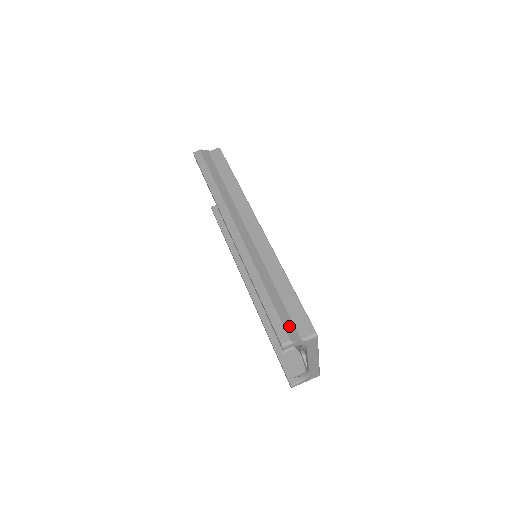
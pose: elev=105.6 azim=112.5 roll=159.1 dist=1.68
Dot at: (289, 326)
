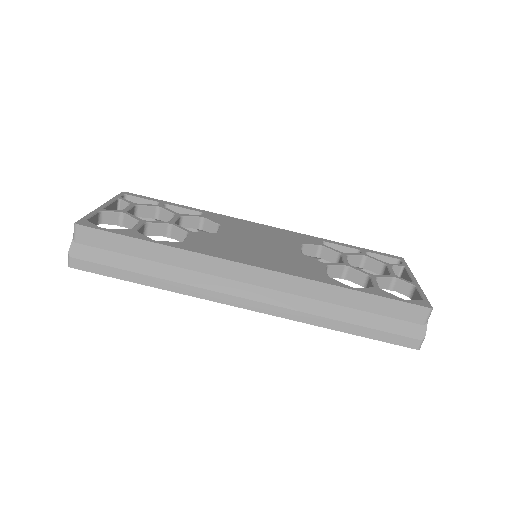
Dot at: (404, 329)
